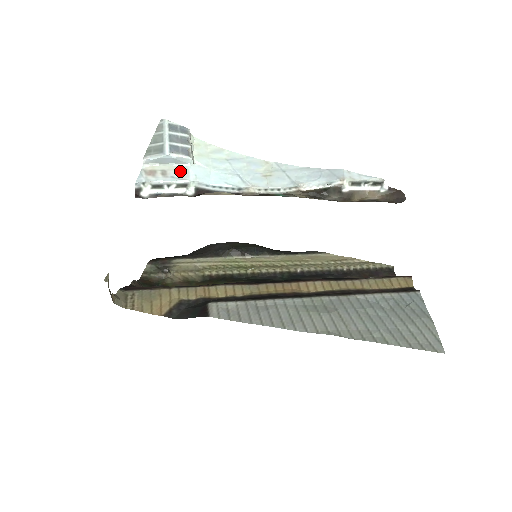
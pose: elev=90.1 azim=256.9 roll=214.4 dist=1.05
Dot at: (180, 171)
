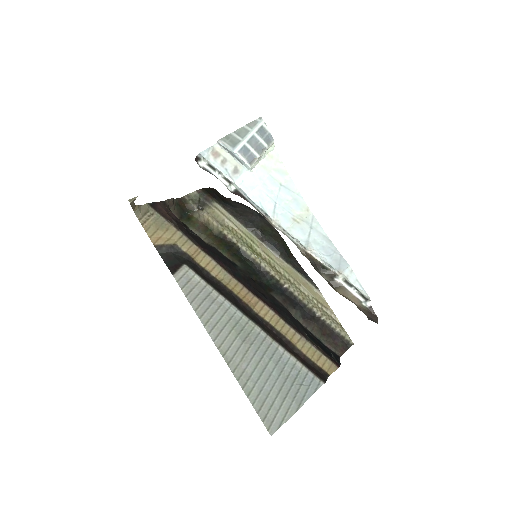
Dot at: (236, 169)
